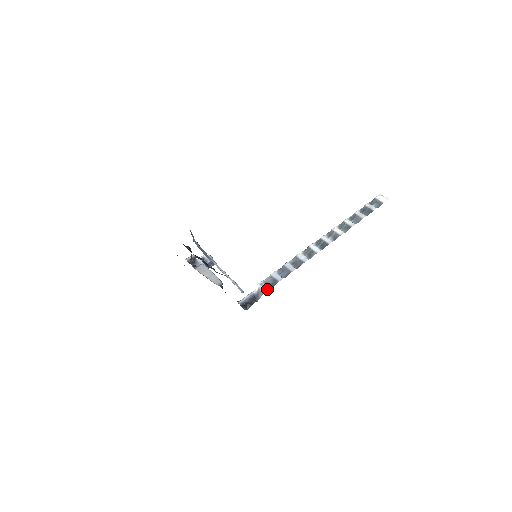
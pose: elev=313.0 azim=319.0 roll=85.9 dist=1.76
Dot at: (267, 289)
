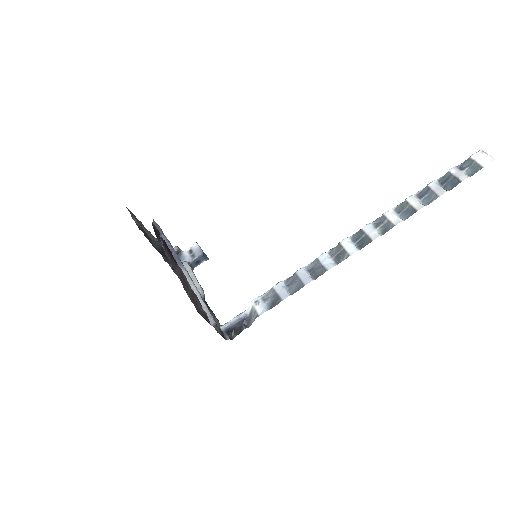
Dot at: (263, 311)
